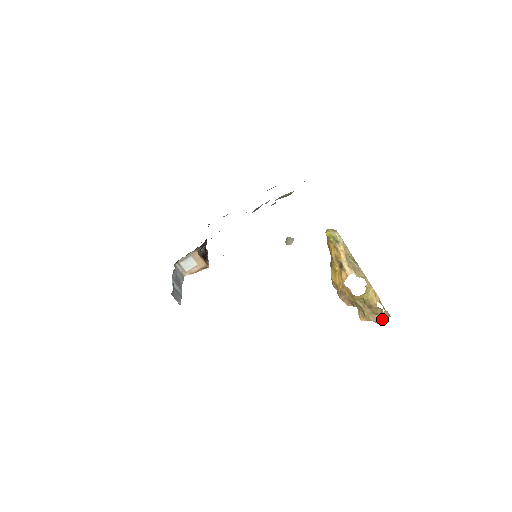
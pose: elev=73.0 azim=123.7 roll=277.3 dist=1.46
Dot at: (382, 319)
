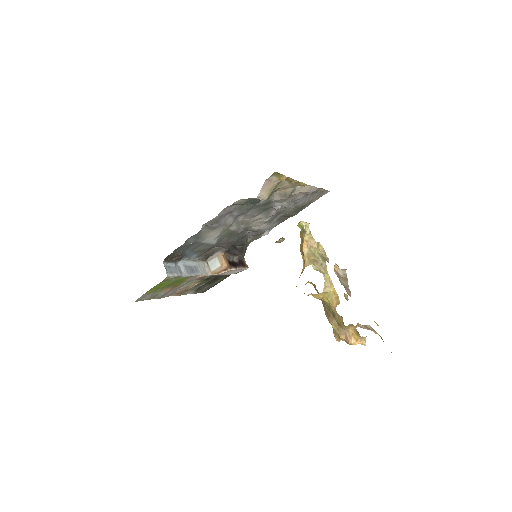
Dot at: (352, 338)
